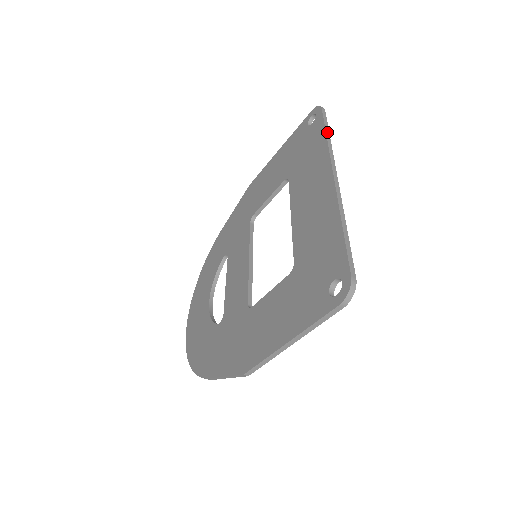
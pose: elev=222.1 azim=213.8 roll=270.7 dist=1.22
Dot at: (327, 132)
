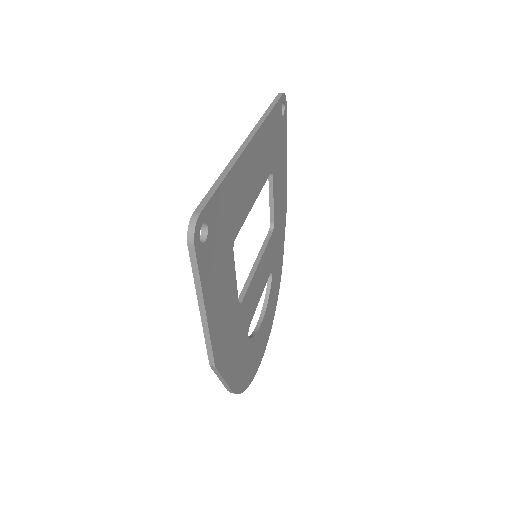
Dot at: (269, 109)
